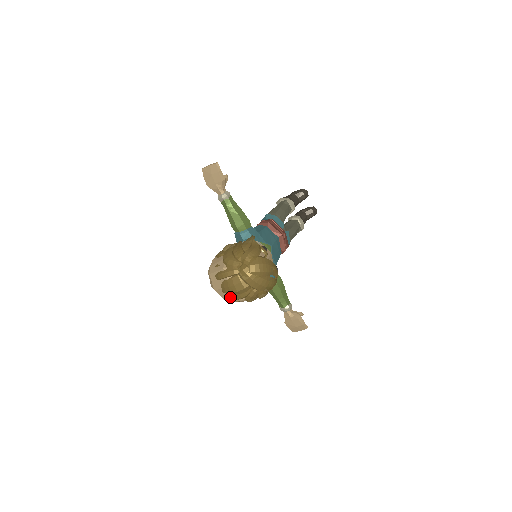
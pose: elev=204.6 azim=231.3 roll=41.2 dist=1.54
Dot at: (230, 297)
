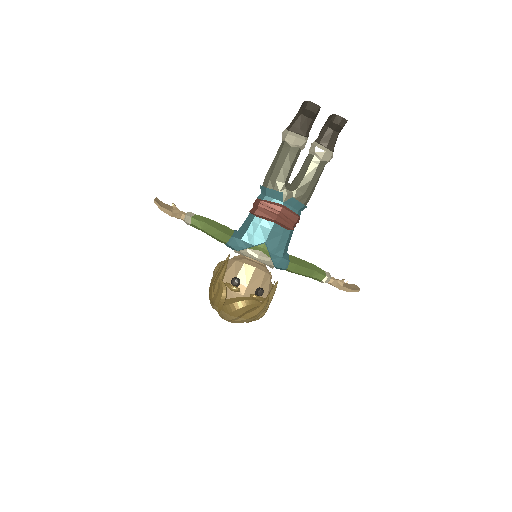
Dot at: occluded
